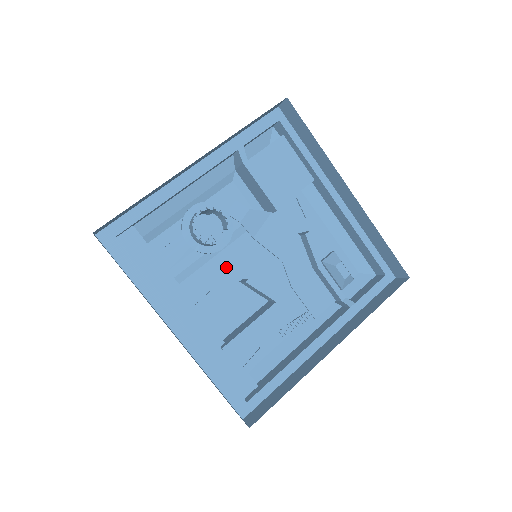
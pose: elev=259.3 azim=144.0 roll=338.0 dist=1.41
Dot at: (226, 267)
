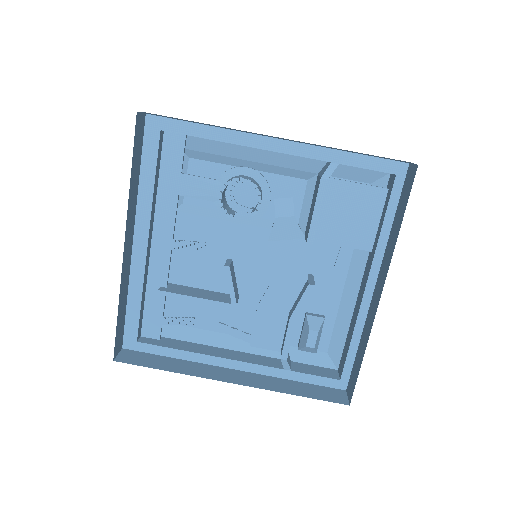
Dot at: (229, 238)
